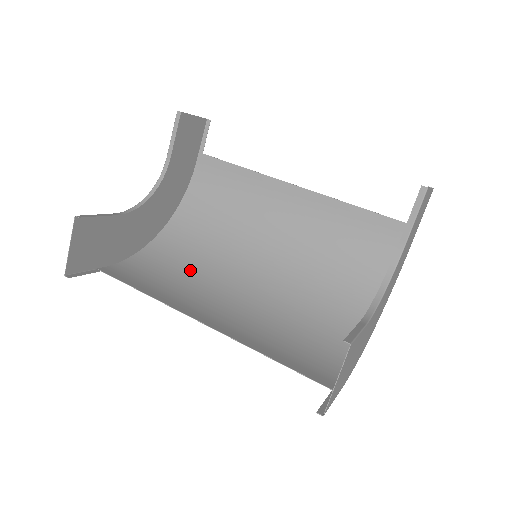
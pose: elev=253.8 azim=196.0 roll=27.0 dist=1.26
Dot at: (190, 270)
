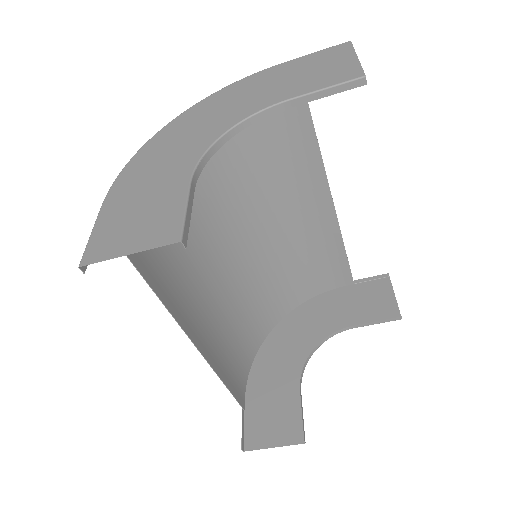
Dot at: occluded
